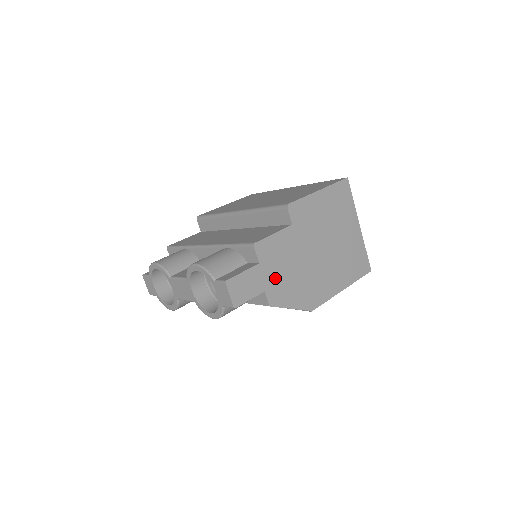
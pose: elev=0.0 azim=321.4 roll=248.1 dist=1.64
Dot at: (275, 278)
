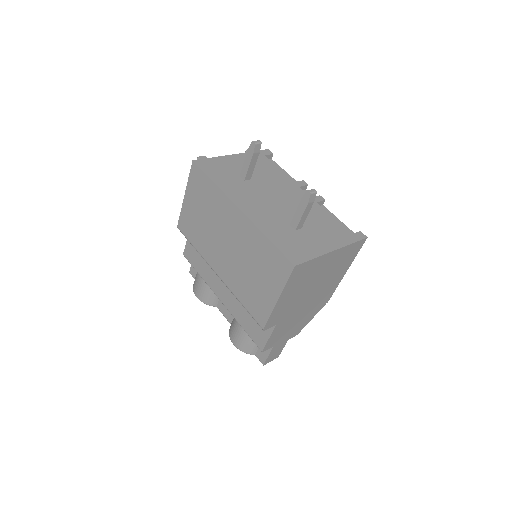
Dot at: (289, 333)
